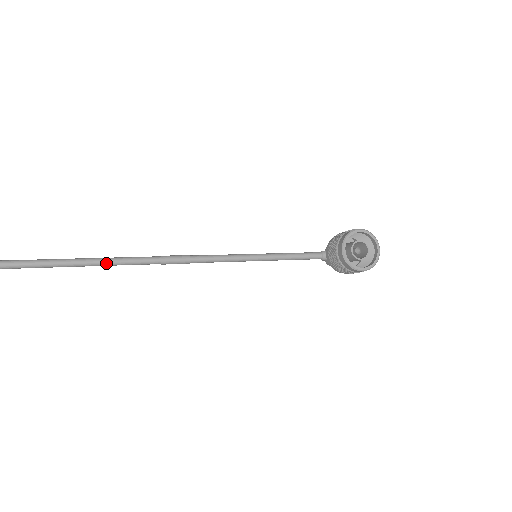
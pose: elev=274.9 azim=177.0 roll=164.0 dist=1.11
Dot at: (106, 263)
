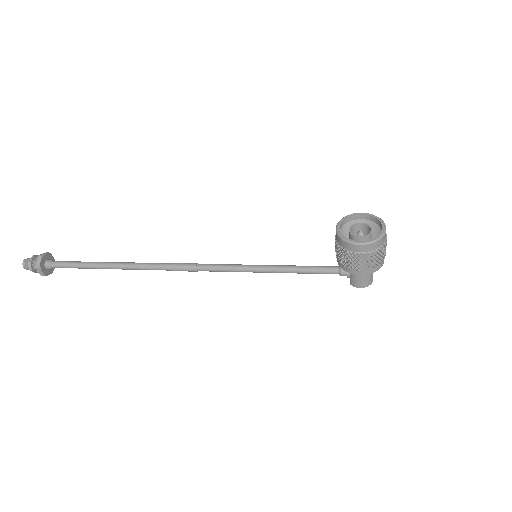
Dot at: (127, 265)
